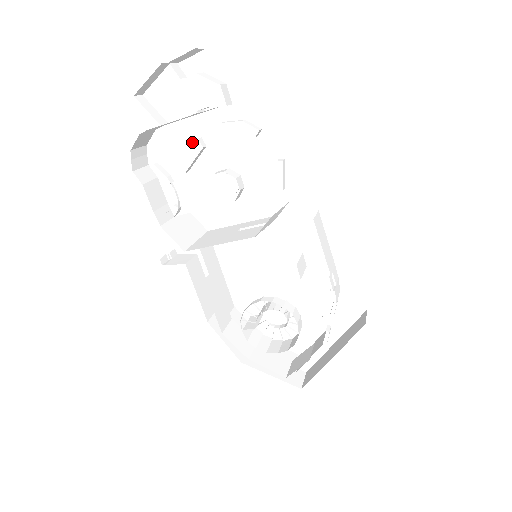
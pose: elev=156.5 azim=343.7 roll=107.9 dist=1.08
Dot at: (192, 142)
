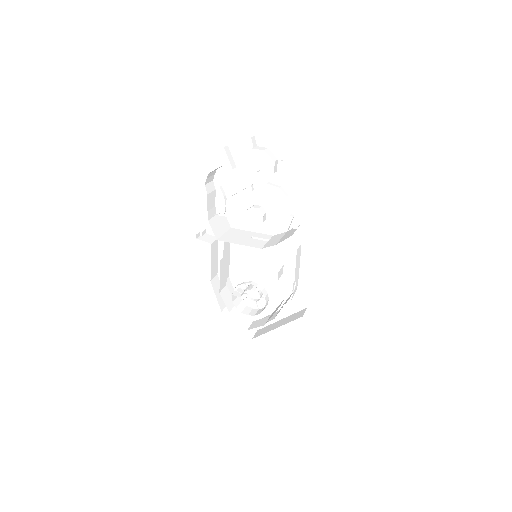
Dot at: (245, 180)
